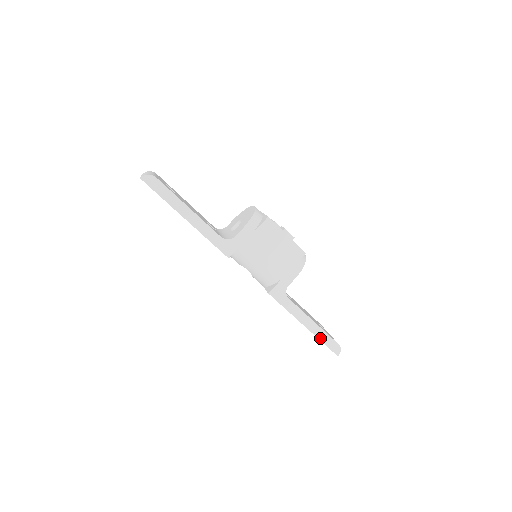
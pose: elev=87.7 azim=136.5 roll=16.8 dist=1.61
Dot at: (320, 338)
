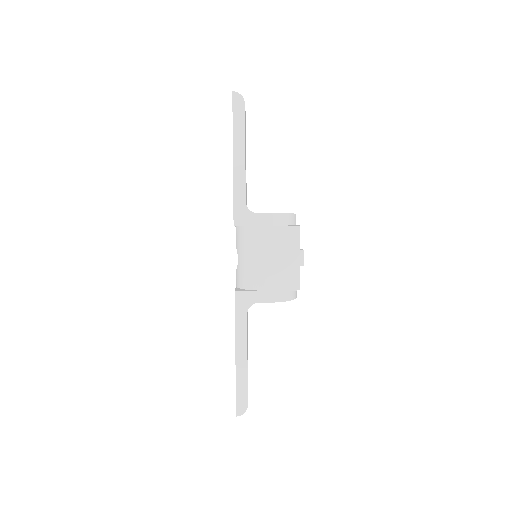
Dot at: (238, 381)
